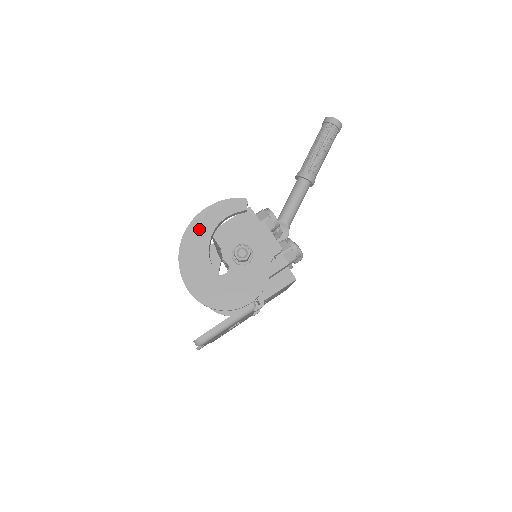
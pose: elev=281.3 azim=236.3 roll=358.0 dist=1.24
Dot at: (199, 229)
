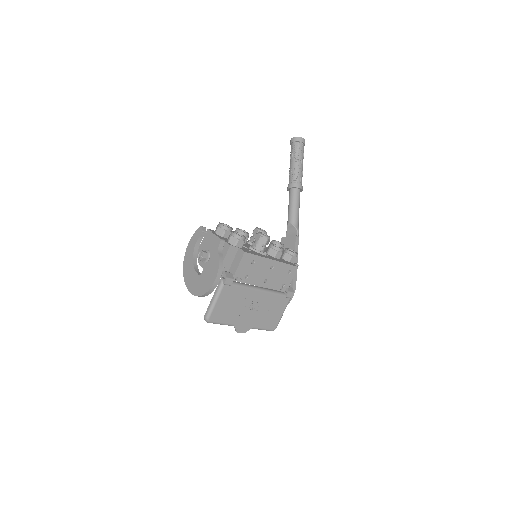
Dot at: (188, 258)
